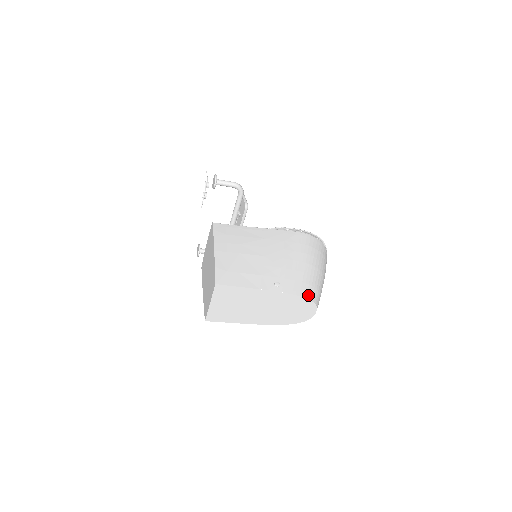
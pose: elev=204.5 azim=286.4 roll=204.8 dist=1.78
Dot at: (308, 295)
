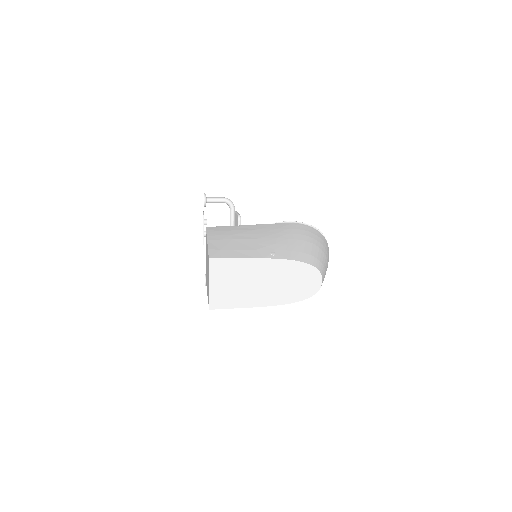
Dot at: (308, 261)
